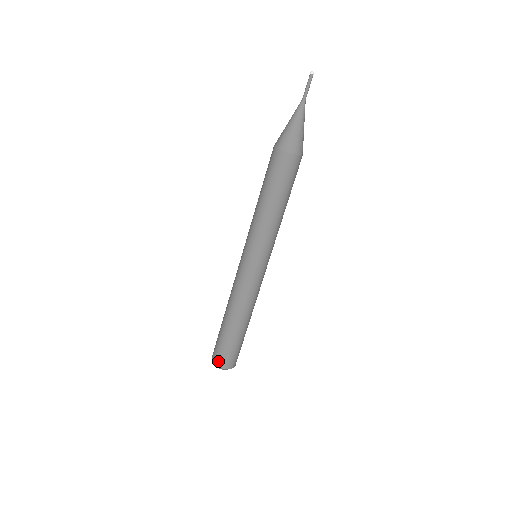
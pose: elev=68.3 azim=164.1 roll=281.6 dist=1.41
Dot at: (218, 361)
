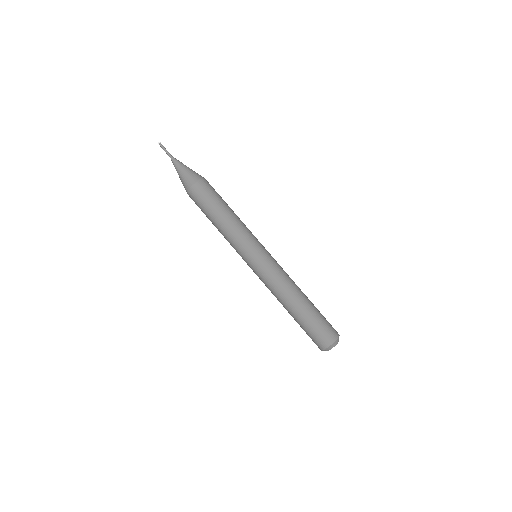
Dot at: (328, 339)
